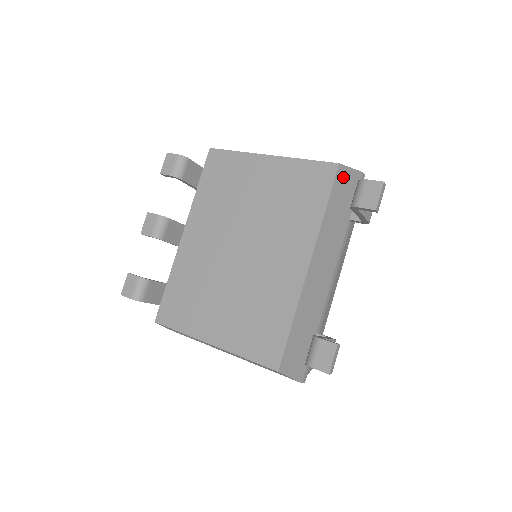
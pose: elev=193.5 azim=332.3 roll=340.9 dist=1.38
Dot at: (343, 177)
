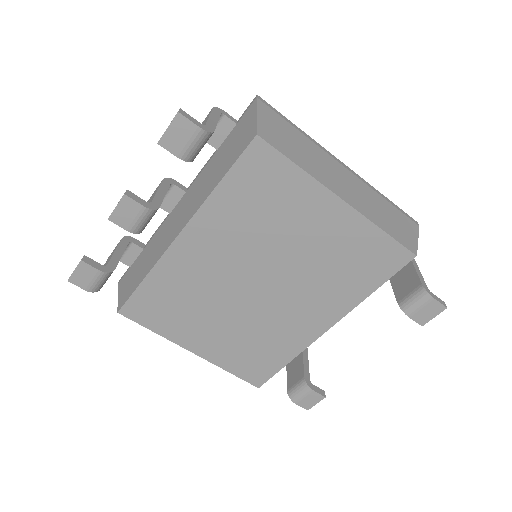
Dot at: occluded
